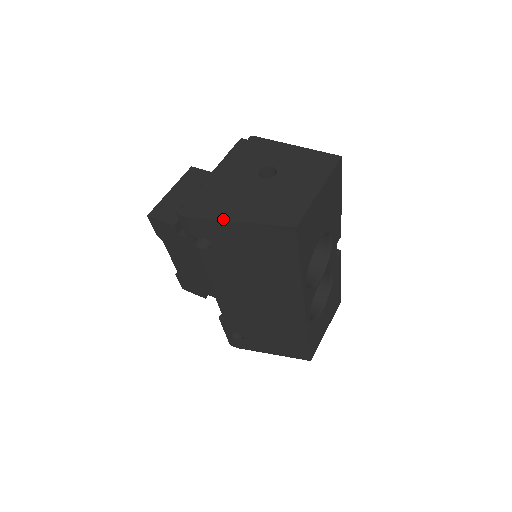
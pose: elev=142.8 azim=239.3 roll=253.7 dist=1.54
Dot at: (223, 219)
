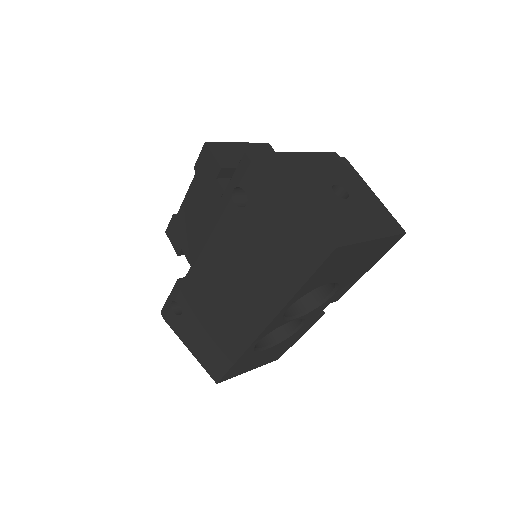
Dot at: (281, 190)
